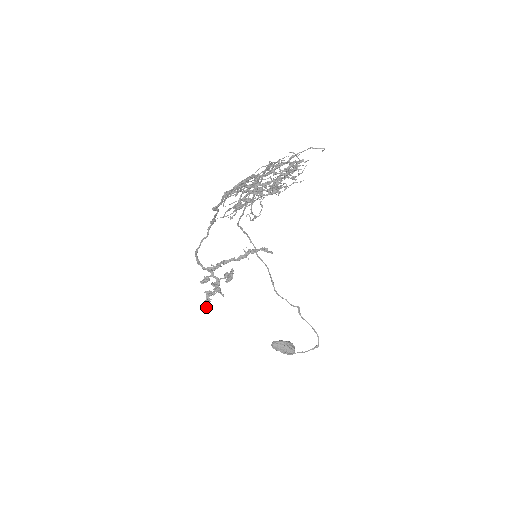
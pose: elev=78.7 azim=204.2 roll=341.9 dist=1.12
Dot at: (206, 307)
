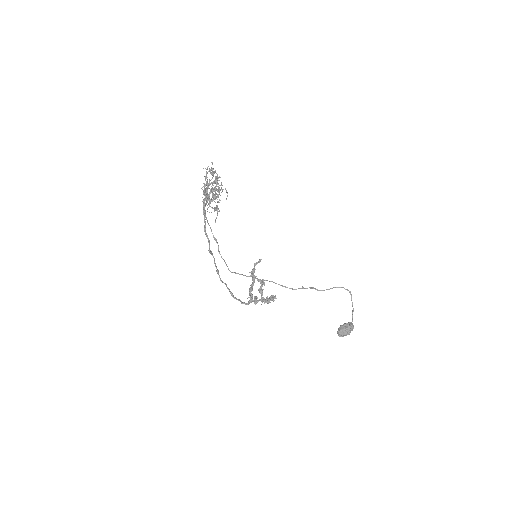
Dot at: (274, 297)
